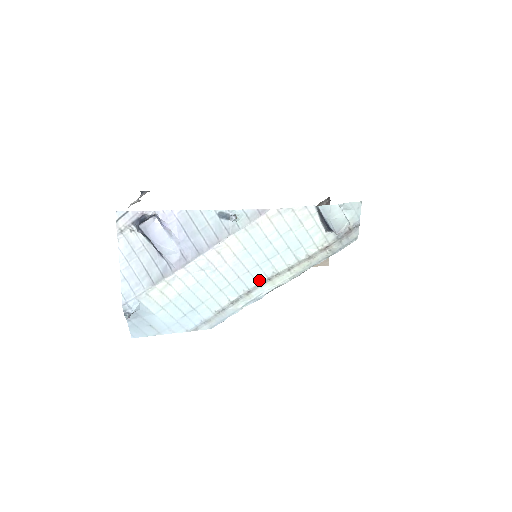
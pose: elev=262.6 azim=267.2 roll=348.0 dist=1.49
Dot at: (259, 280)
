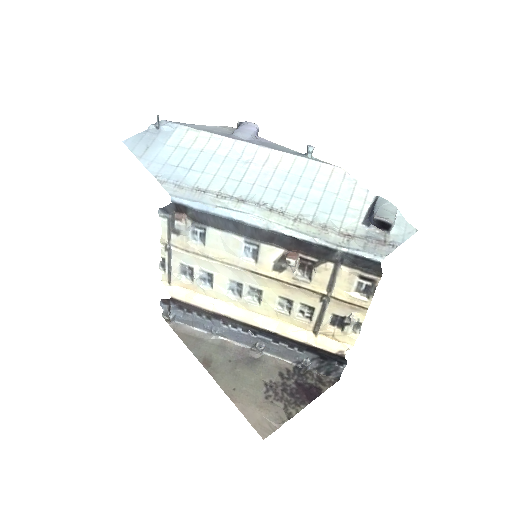
Dot at: (263, 202)
